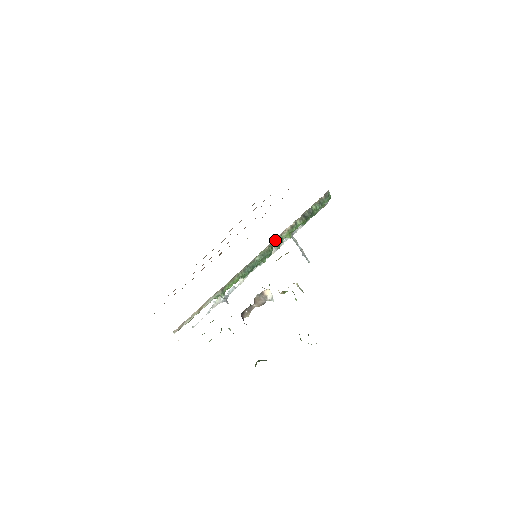
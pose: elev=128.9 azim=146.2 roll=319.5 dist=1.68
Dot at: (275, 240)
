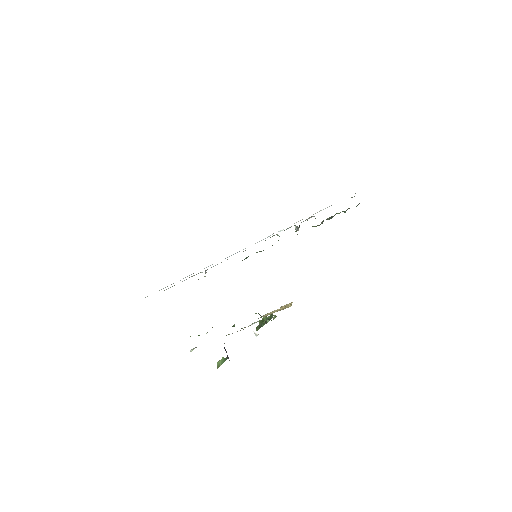
Dot at: occluded
